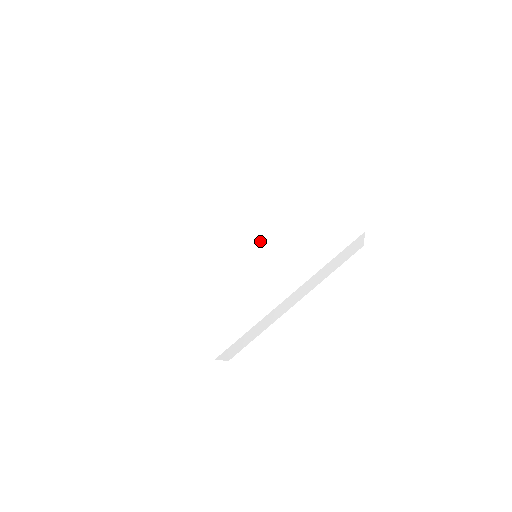
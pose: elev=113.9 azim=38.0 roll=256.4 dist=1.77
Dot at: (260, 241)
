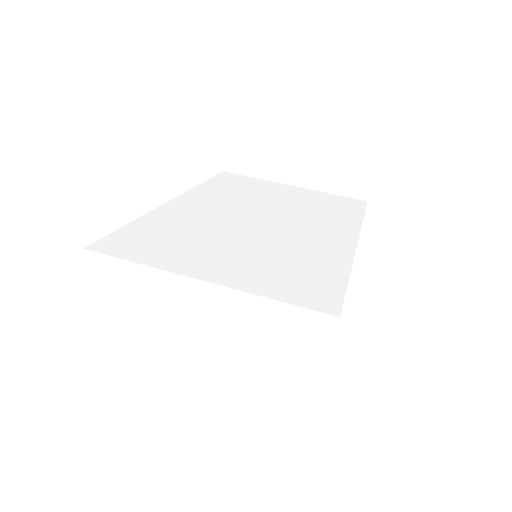
Dot at: (266, 213)
